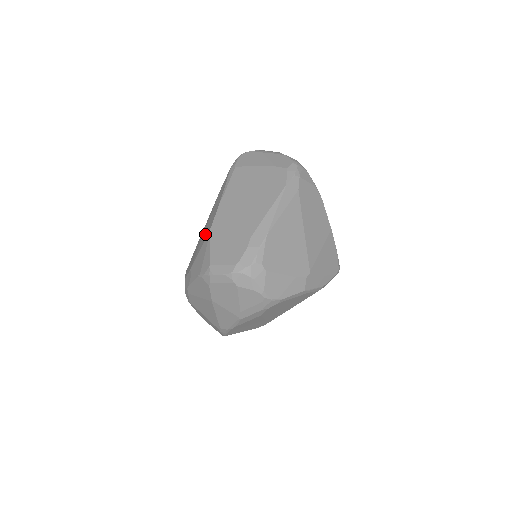
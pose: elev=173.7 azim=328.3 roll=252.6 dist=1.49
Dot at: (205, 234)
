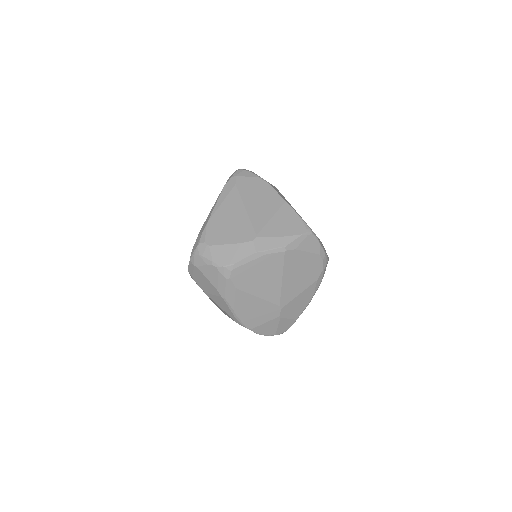
Dot at: occluded
